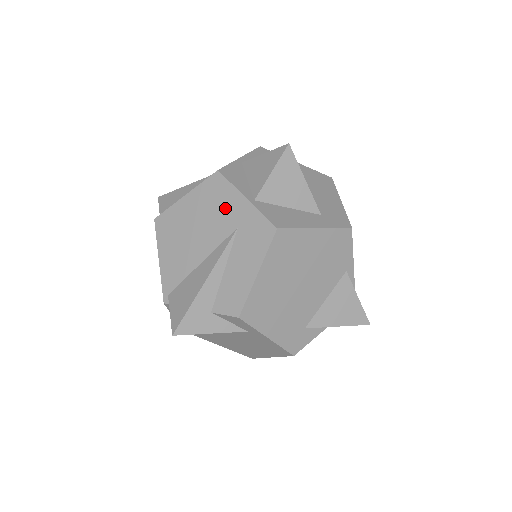
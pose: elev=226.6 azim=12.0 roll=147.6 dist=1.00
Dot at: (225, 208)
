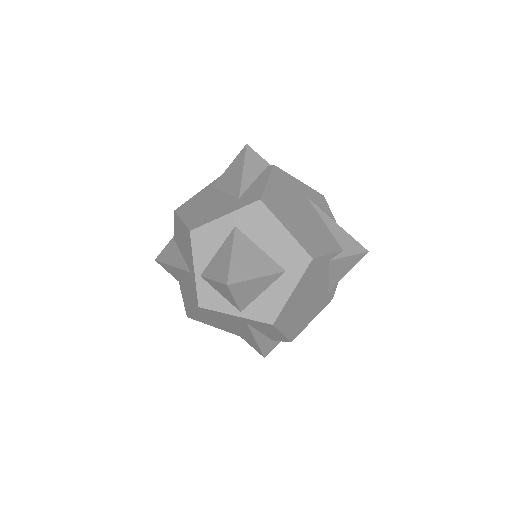
Dot at: (227, 318)
